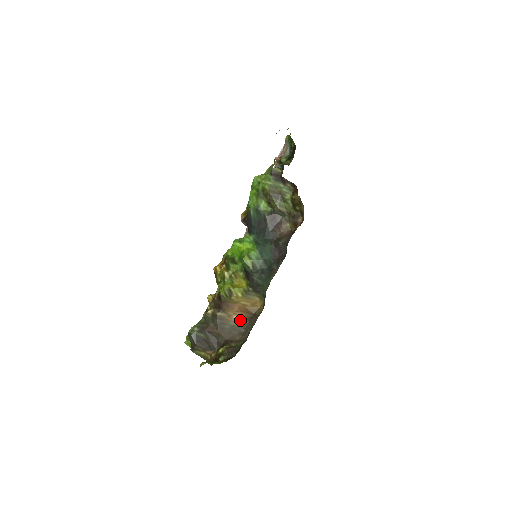
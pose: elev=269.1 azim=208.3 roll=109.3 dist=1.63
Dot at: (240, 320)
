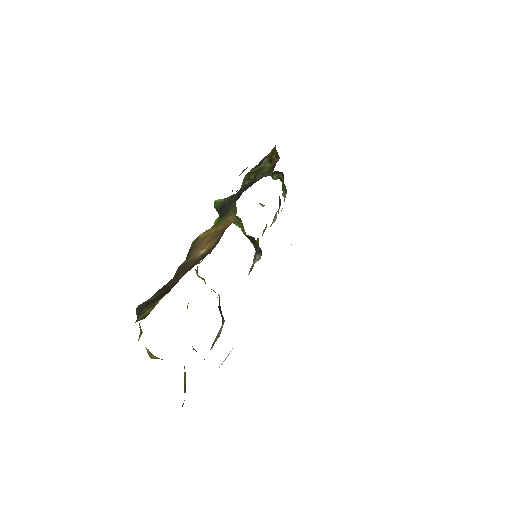
Dot at: (209, 250)
